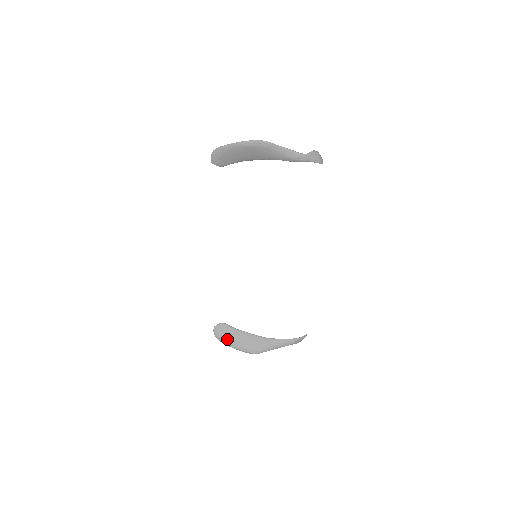
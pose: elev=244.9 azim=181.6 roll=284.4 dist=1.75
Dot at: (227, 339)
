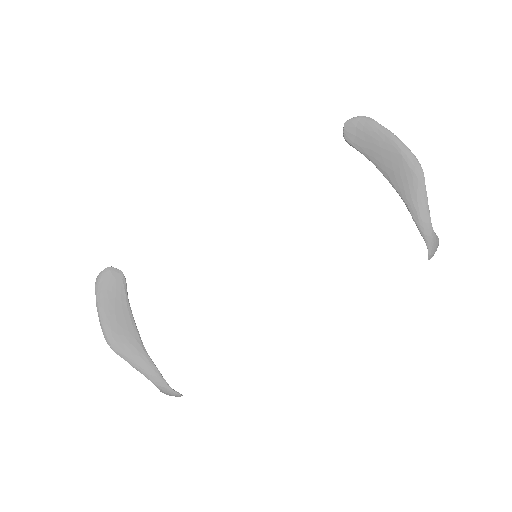
Dot at: (105, 294)
